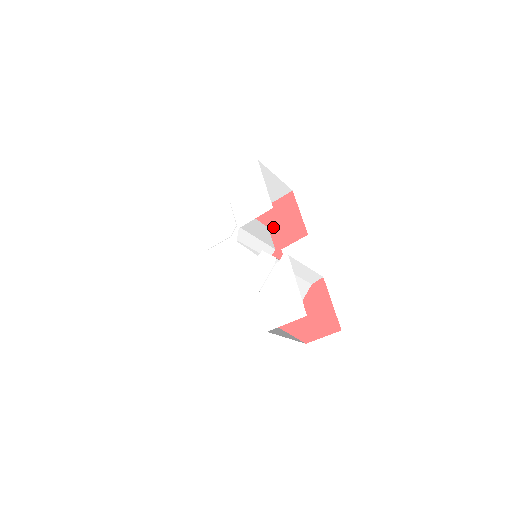
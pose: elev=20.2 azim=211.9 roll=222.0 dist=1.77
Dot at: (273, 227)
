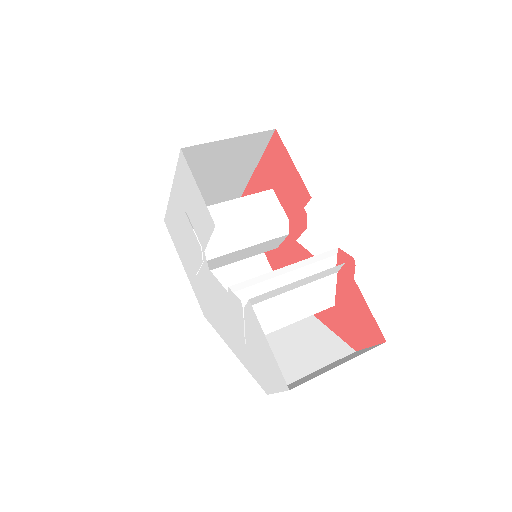
Dot at: (277, 188)
